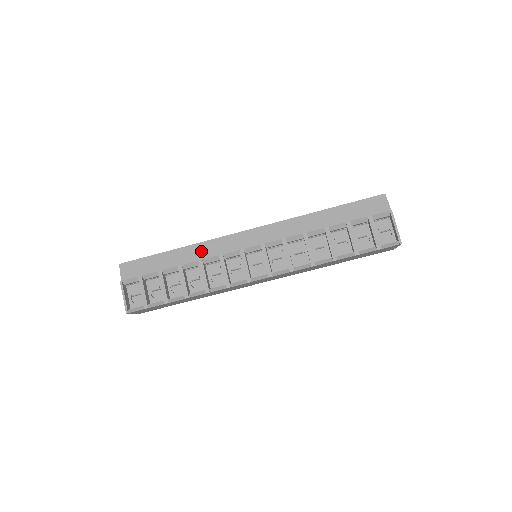
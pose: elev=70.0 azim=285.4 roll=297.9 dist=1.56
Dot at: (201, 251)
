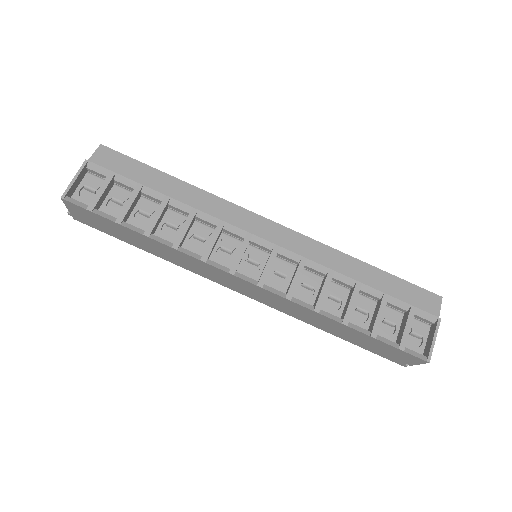
Dot at: (203, 201)
